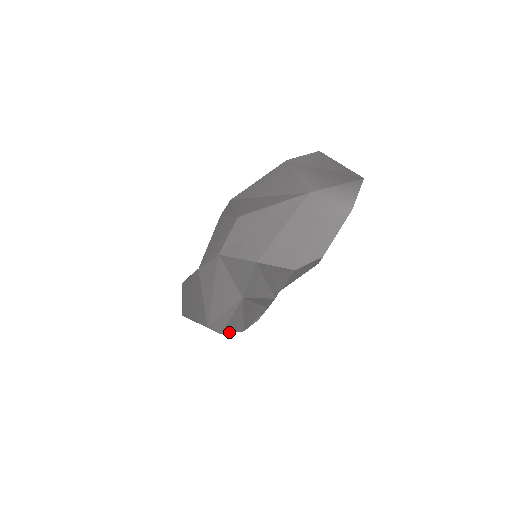
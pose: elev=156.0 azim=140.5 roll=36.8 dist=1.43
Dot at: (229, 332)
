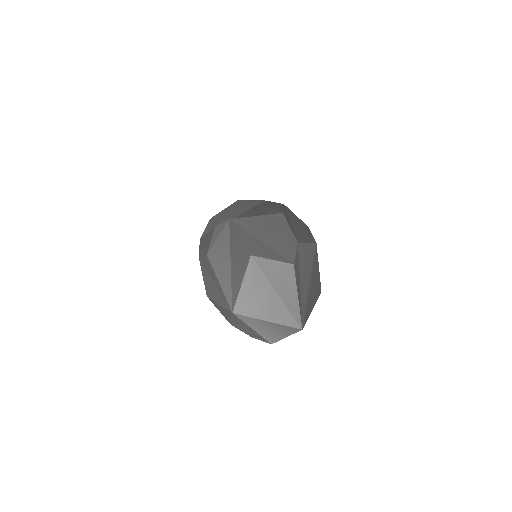
Dot at: occluded
